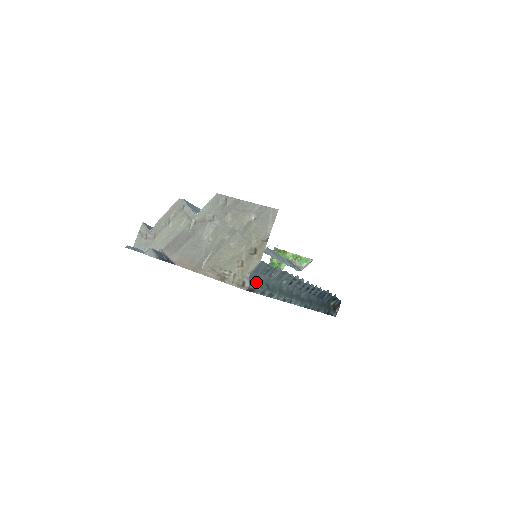
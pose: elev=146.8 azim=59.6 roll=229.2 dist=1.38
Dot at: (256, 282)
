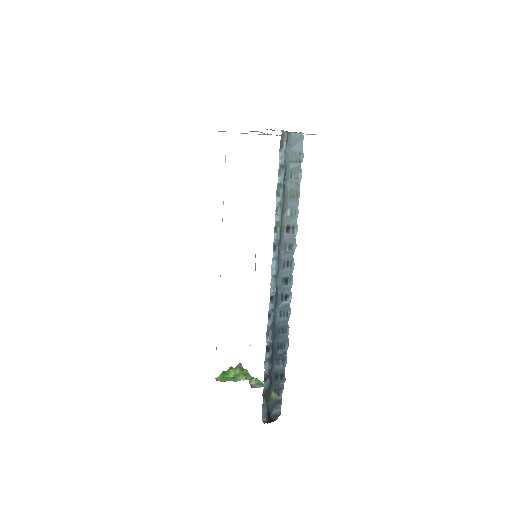
Dot at: (285, 154)
